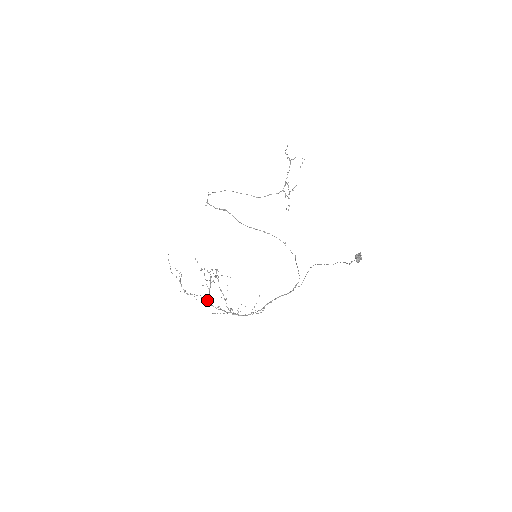
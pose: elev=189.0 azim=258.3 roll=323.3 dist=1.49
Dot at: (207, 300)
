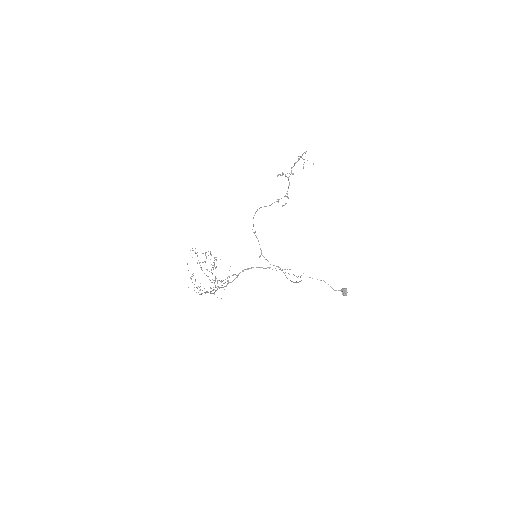
Dot at: (210, 292)
